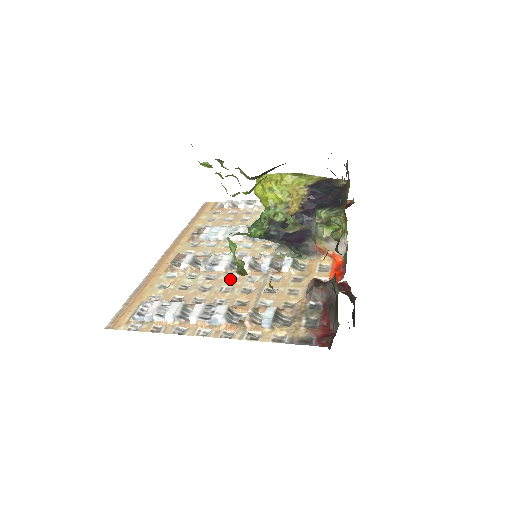
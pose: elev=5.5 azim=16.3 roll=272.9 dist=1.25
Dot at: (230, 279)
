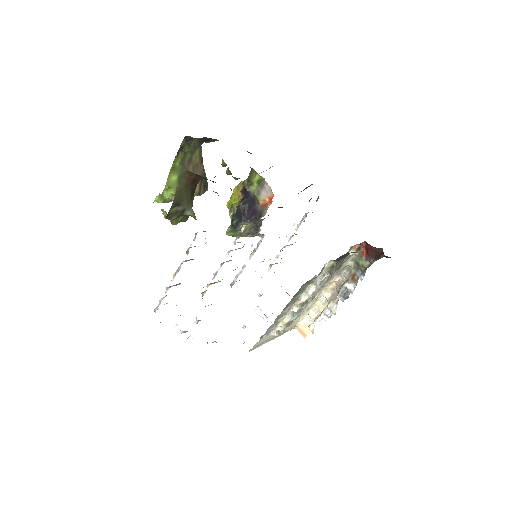
Dot at: occluded
